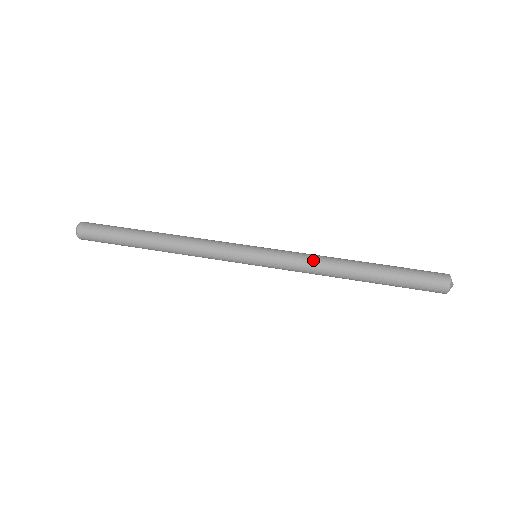
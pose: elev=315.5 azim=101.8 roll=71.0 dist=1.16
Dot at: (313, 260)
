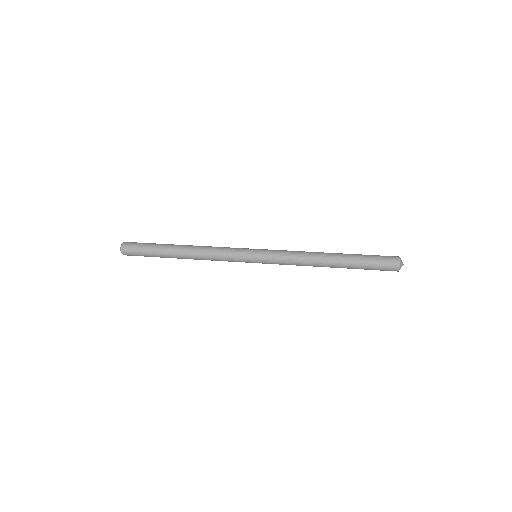
Dot at: (299, 251)
